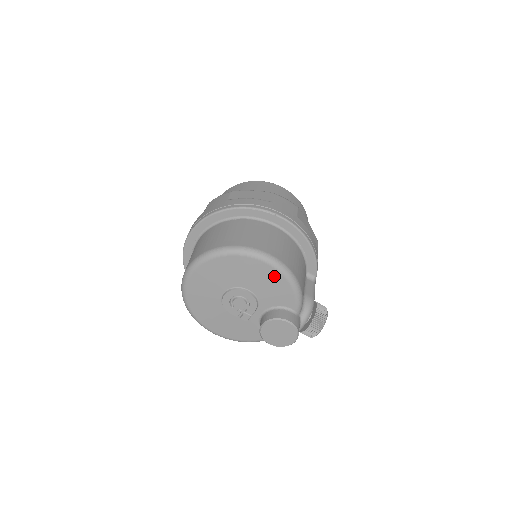
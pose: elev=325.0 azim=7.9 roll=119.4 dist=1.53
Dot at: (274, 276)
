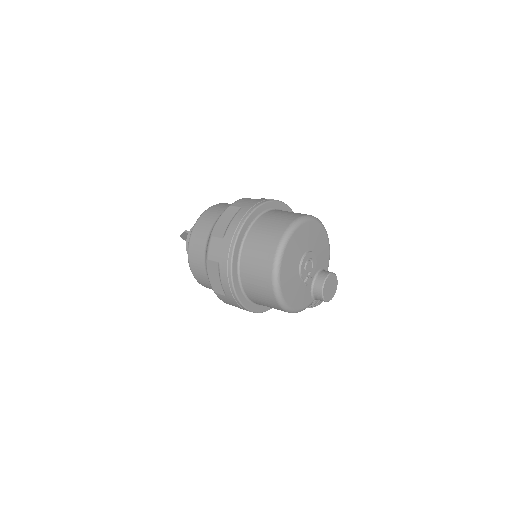
Dot at: (325, 240)
